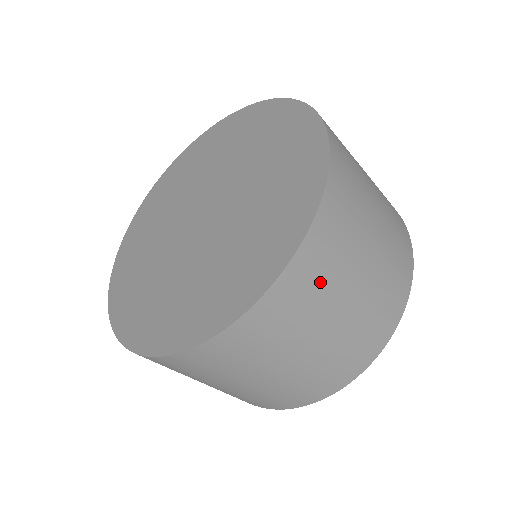
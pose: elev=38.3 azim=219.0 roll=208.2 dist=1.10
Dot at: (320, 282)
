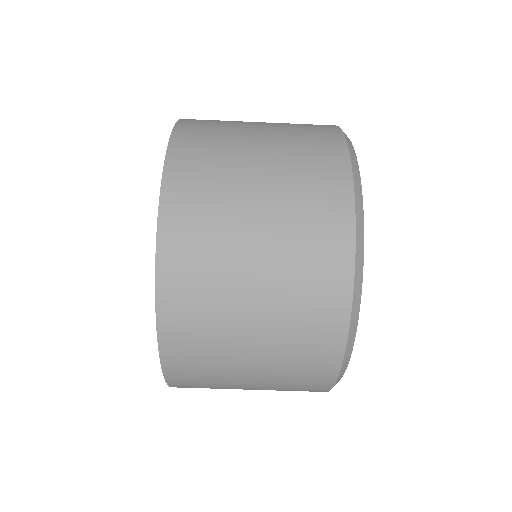
Dot at: (203, 290)
